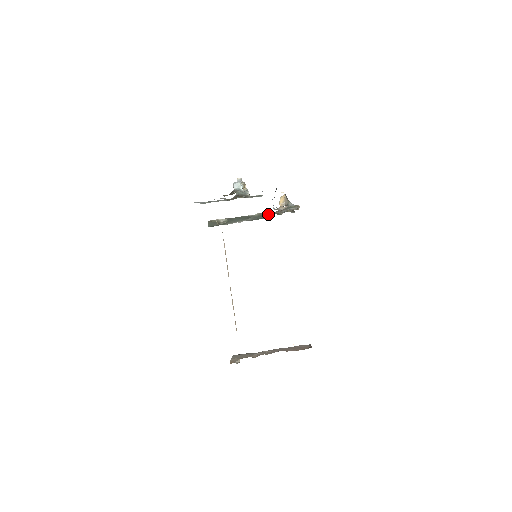
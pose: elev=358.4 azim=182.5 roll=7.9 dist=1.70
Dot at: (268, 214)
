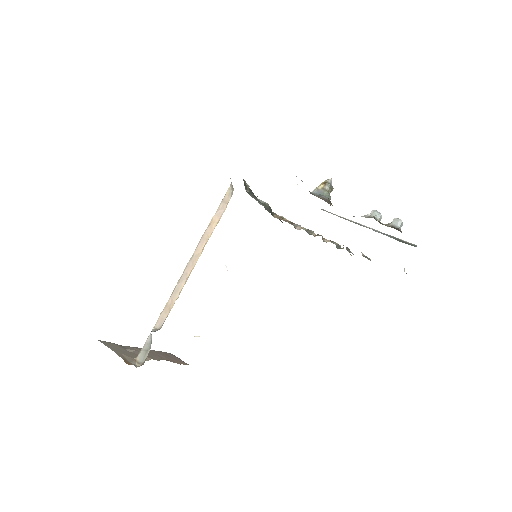
Dot at: (271, 210)
